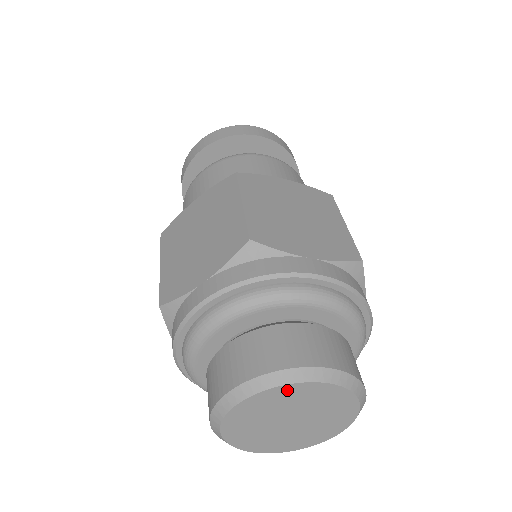
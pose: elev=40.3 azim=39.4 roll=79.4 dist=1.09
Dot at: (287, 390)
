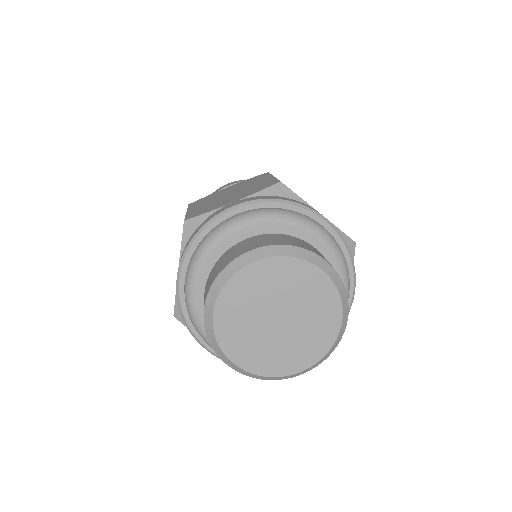
Dot at: (292, 266)
